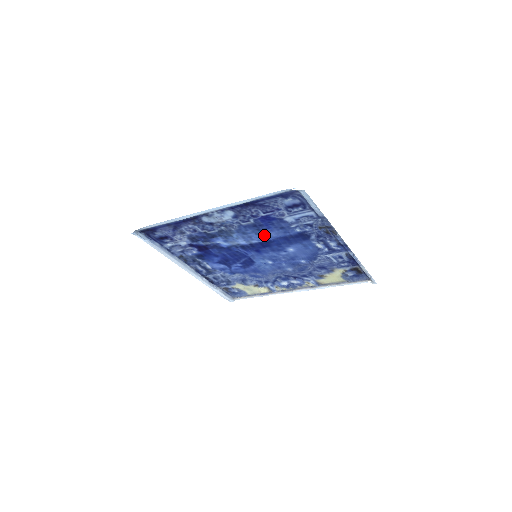
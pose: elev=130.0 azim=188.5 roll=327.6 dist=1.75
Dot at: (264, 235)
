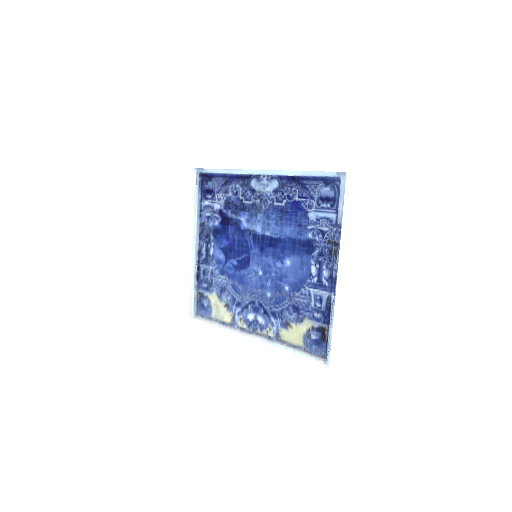
Dot at: (281, 228)
